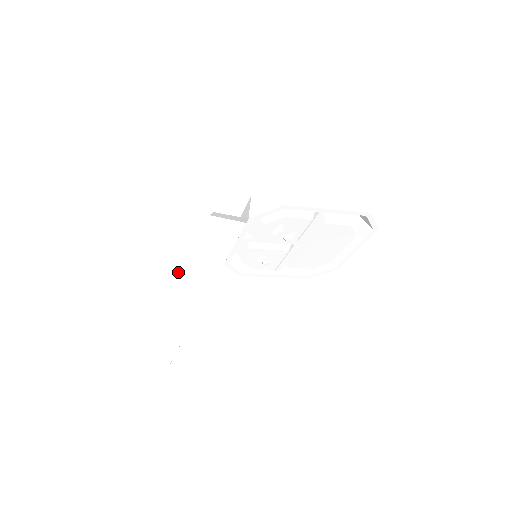
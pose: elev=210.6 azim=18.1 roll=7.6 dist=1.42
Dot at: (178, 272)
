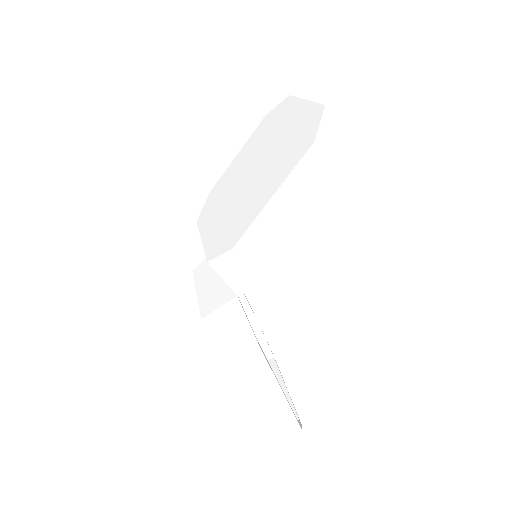
Dot at: (255, 419)
